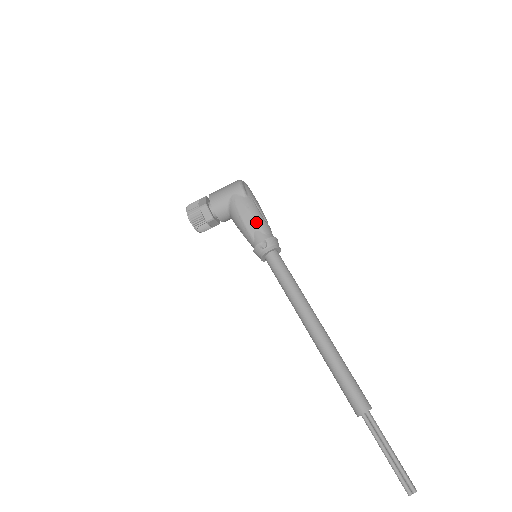
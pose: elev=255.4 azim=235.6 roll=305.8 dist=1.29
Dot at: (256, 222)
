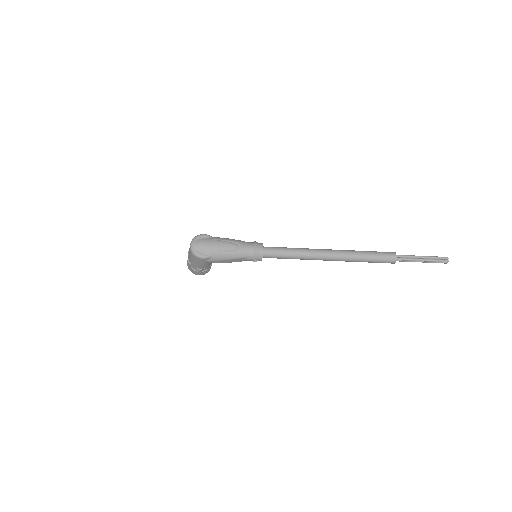
Dot at: (236, 259)
